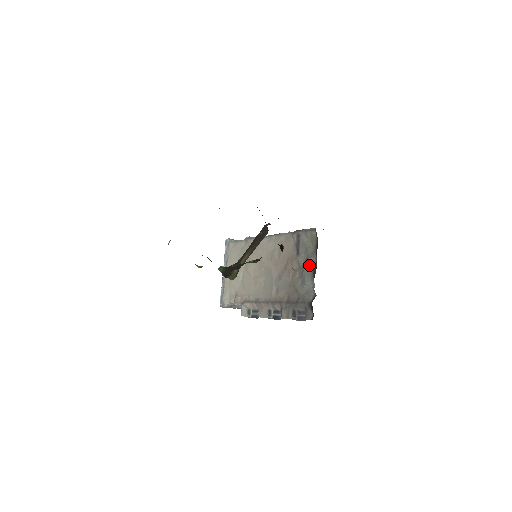
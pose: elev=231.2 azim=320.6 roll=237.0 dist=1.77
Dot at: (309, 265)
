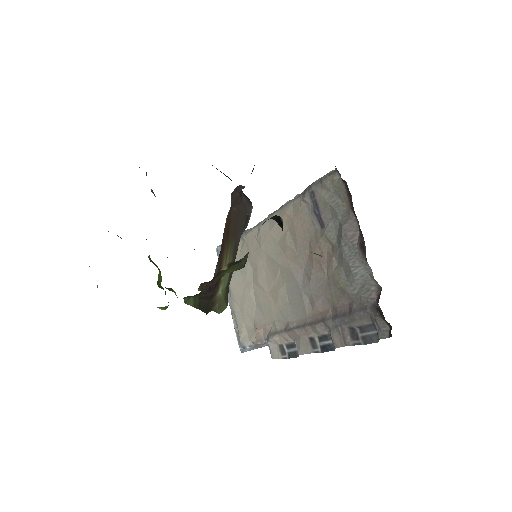
Dot at: (348, 237)
